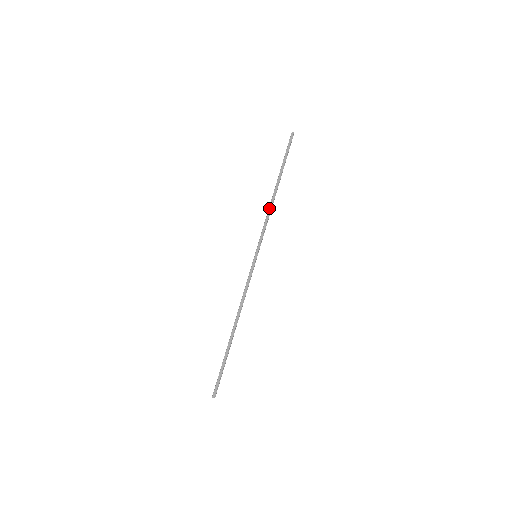
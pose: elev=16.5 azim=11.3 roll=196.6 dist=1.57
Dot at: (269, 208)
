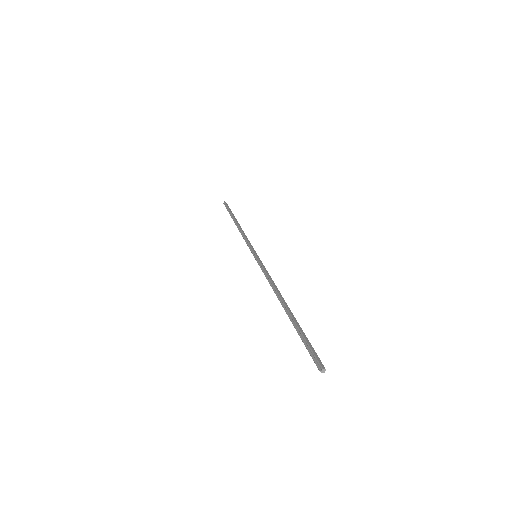
Dot at: (242, 231)
